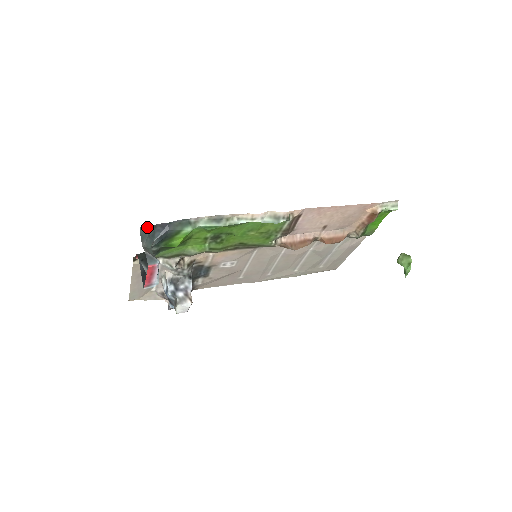
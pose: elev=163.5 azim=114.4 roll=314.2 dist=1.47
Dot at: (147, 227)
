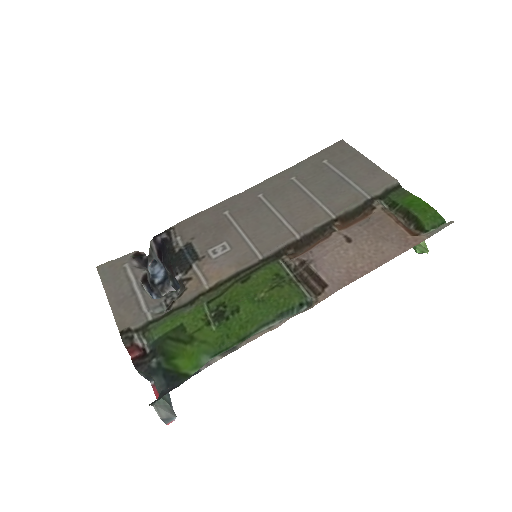
Dot at: occluded
